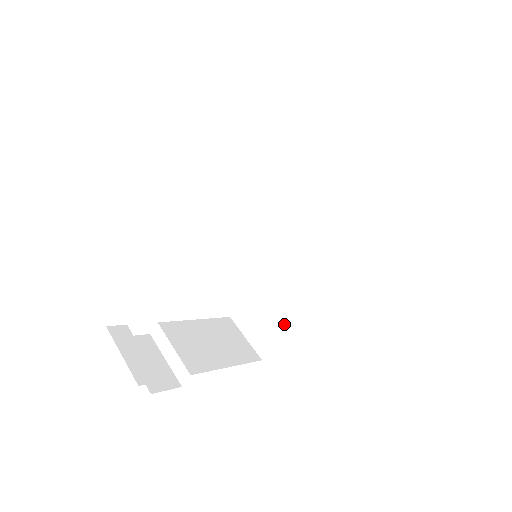
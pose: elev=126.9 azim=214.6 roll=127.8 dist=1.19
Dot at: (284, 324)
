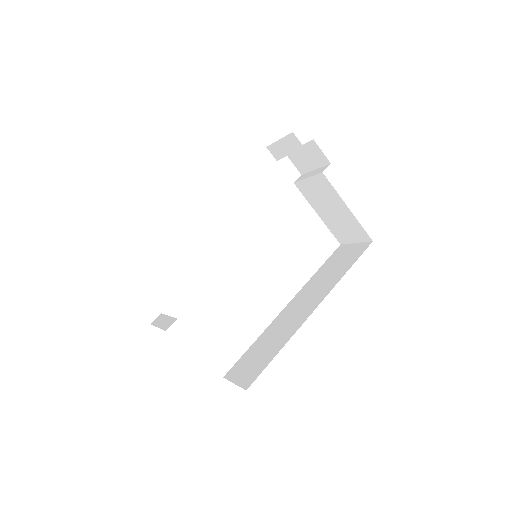
Dot at: (274, 353)
